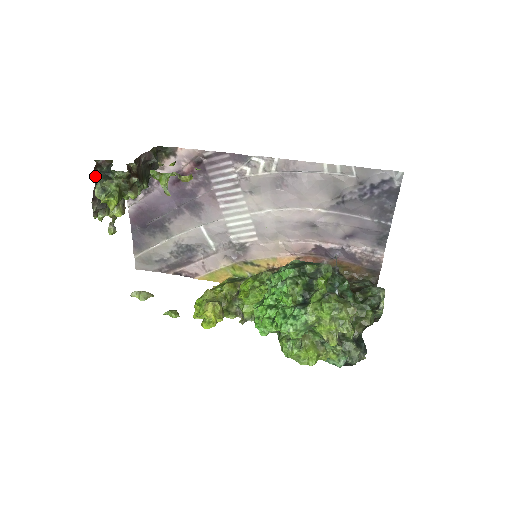
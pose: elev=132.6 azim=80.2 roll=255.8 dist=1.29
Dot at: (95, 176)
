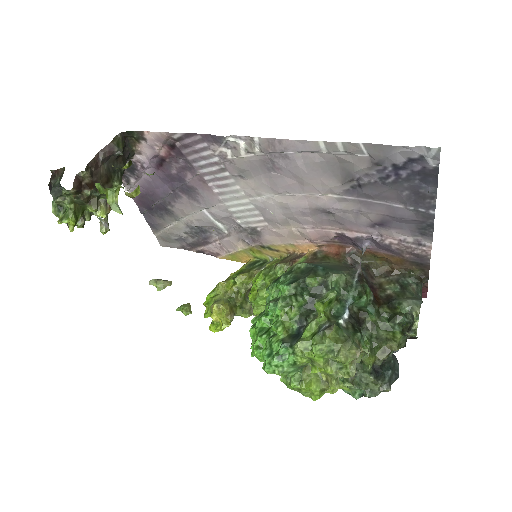
Dot at: (50, 191)
